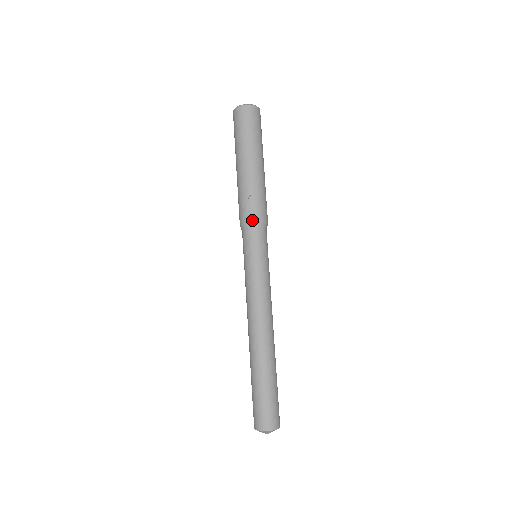
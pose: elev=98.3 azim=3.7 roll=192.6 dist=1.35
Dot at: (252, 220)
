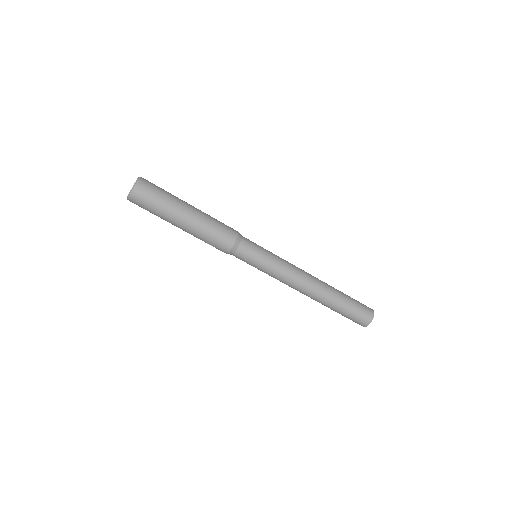
Dot at: (226, 253)
